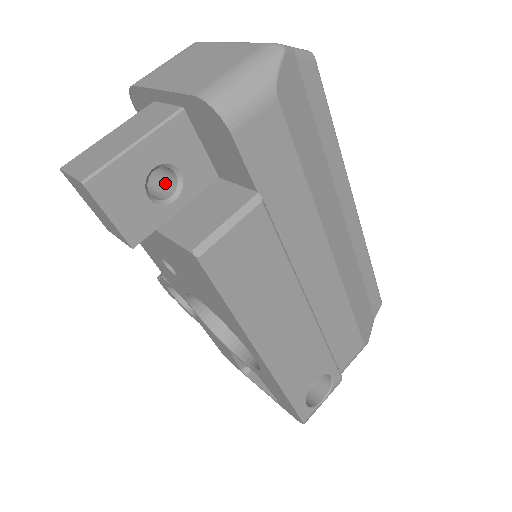
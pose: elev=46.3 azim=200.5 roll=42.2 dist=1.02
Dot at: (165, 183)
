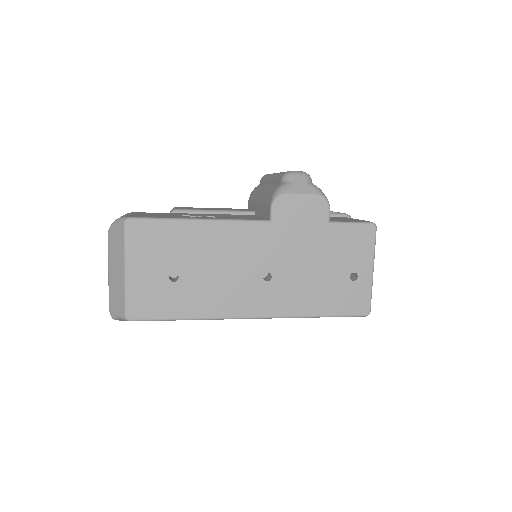
Dot at: occluded
